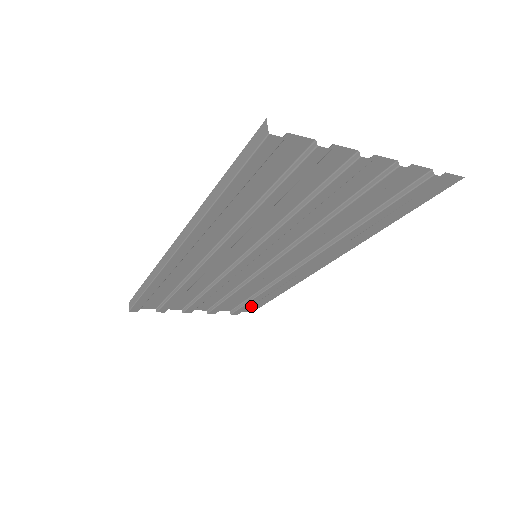
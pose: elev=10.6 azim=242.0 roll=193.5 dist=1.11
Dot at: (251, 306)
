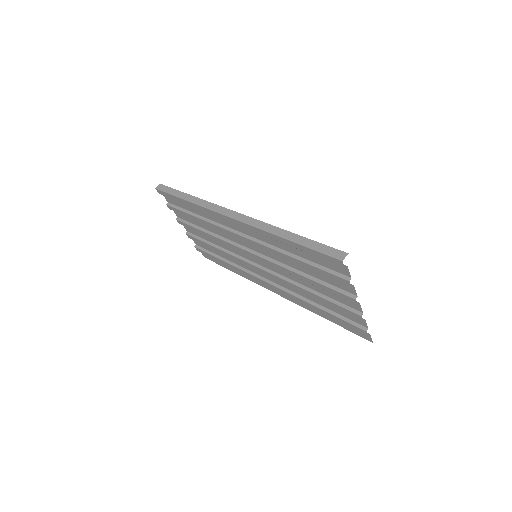
Dot at: occluded
